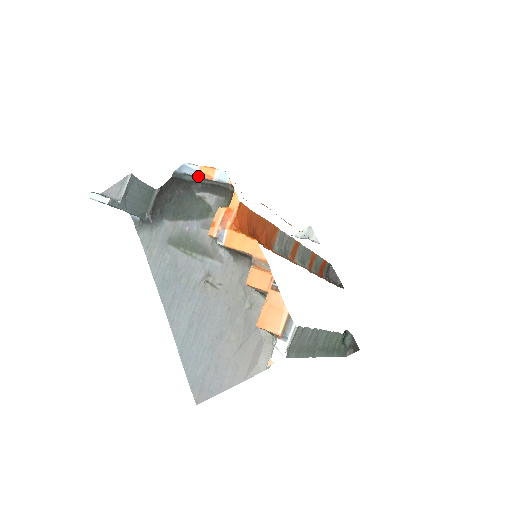
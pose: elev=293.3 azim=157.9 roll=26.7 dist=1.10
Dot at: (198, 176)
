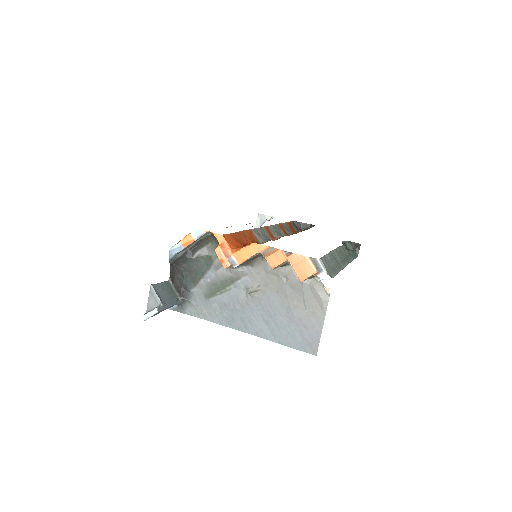
Dot at: (185, 248)
